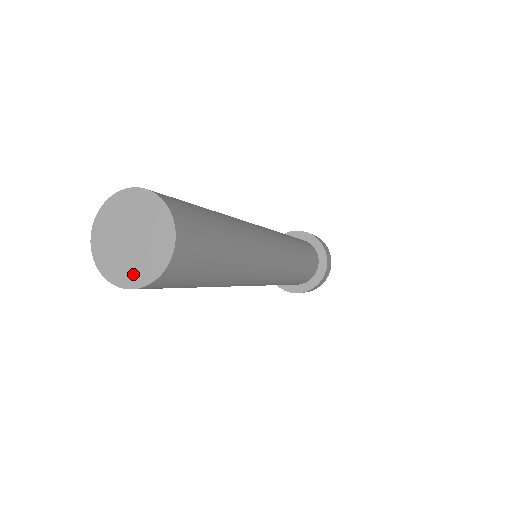
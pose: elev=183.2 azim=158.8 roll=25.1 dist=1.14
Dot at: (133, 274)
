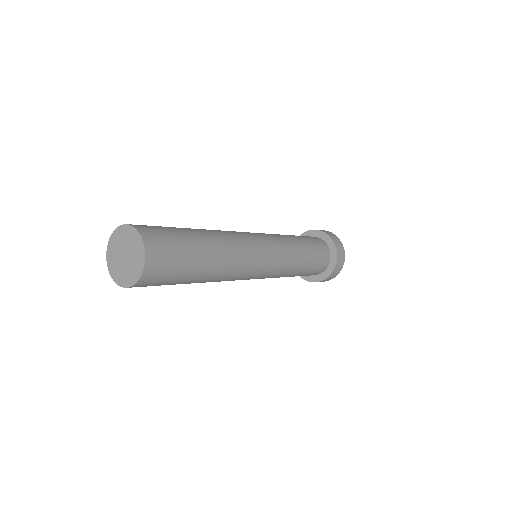
Dot at: (116, 273)
